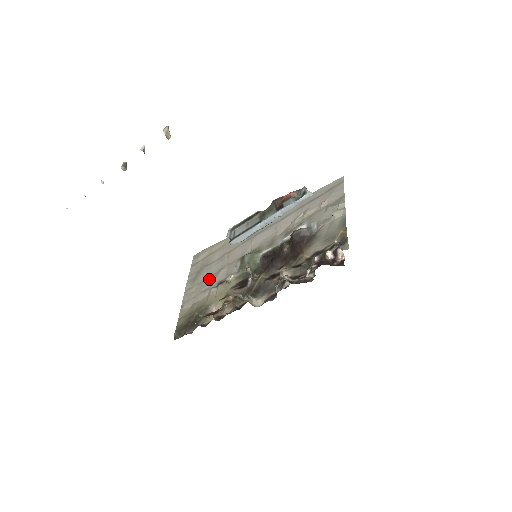
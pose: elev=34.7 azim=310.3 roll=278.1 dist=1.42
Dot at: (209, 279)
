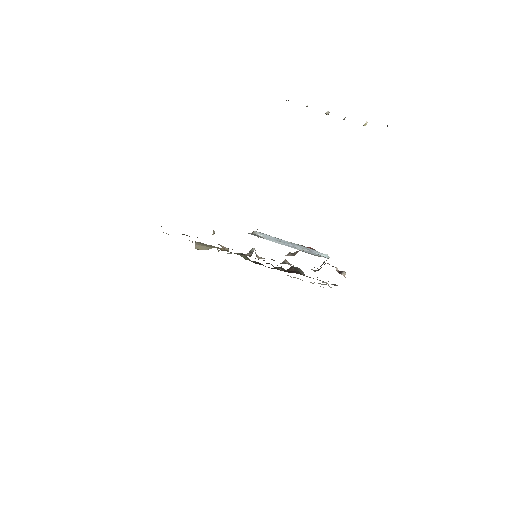
Dot at: occluded
